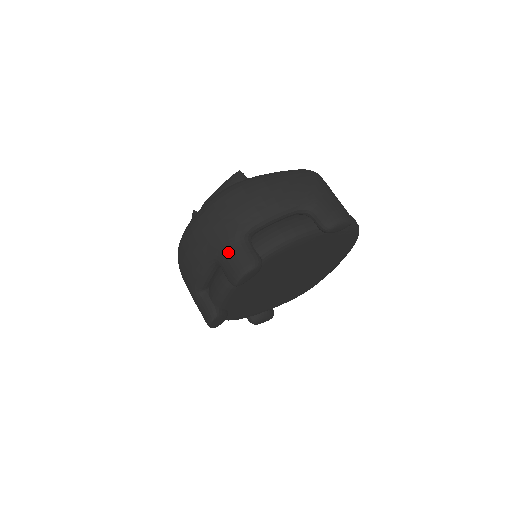
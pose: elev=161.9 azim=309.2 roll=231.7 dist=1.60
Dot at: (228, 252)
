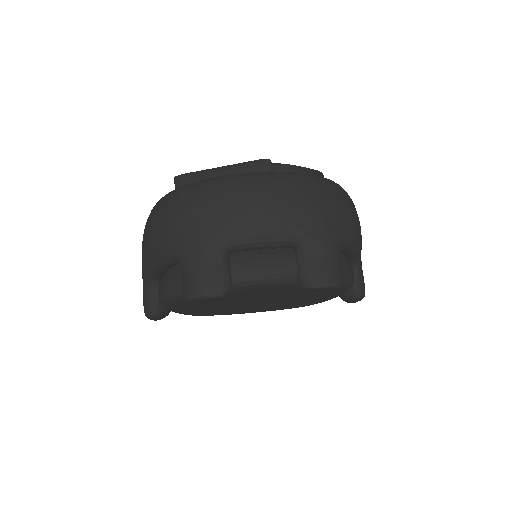
Dot at: (330, 249)
